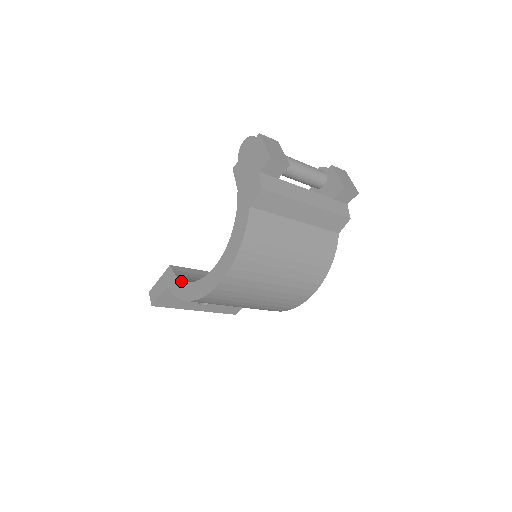
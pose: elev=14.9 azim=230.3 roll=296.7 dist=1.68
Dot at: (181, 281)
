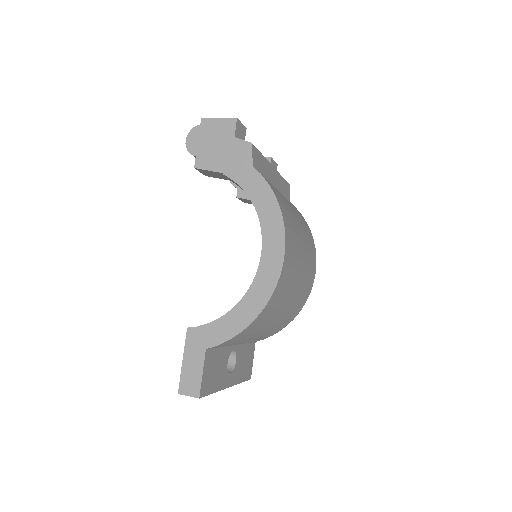
Dot at: (225, 316)
